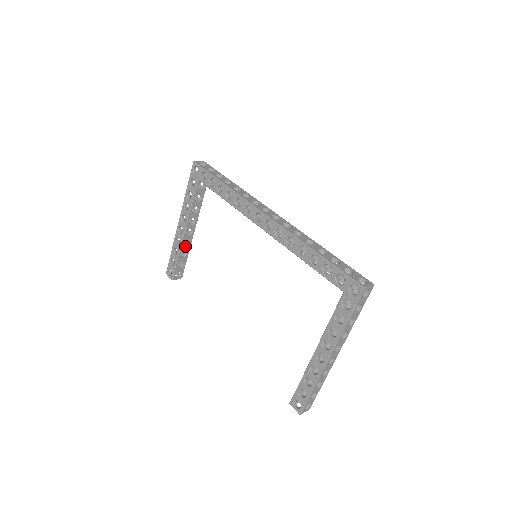
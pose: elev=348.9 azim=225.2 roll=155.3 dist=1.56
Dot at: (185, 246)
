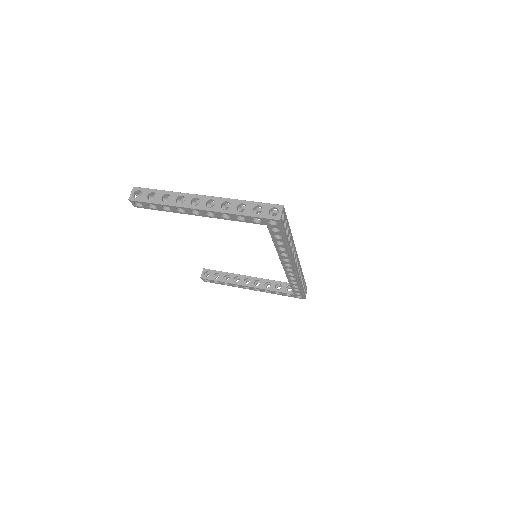
Dot at: occluded
